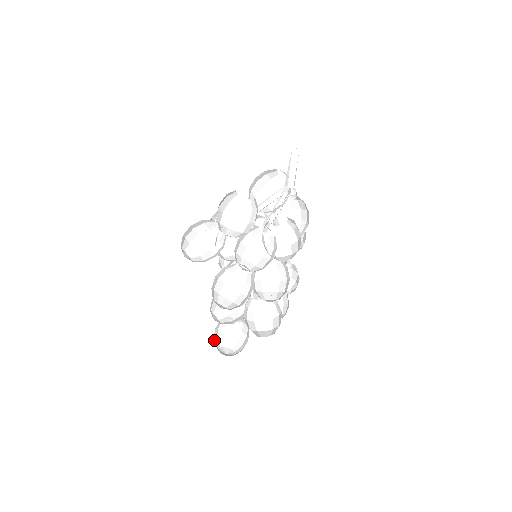
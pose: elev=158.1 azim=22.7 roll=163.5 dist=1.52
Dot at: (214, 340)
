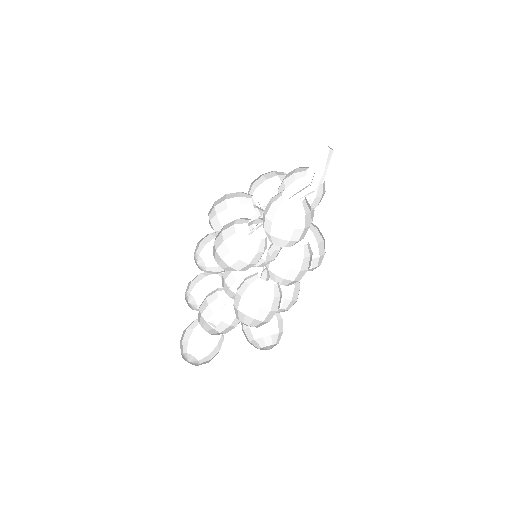
Dot at: occluded
